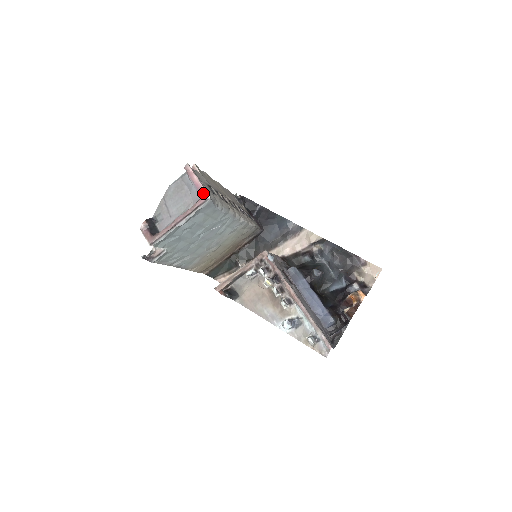
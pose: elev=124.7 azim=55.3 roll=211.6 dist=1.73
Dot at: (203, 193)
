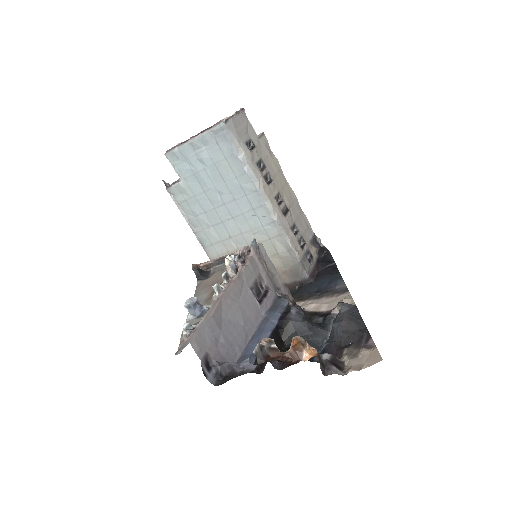
Dot at: occluded
